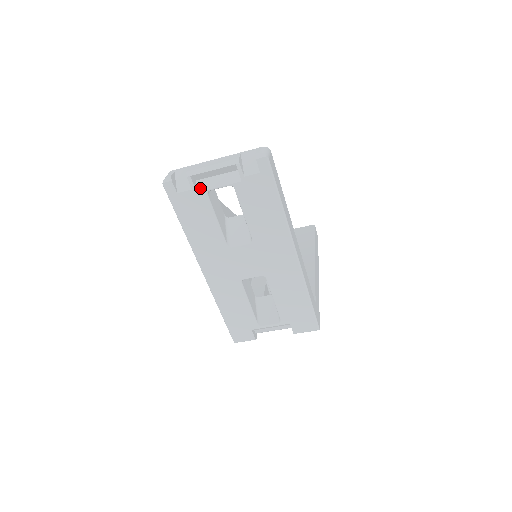
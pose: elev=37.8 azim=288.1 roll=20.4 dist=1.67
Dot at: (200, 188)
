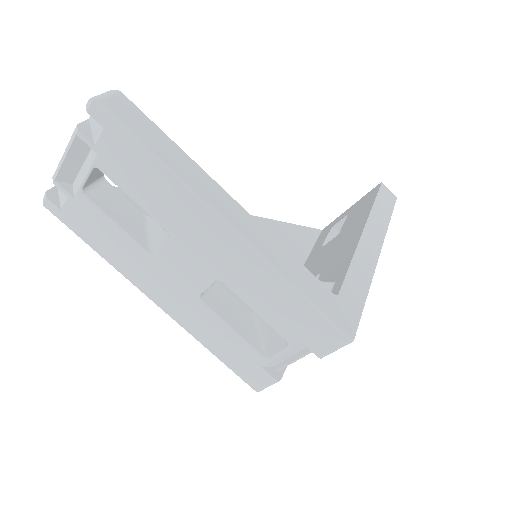
Dot at: (75, 191)
